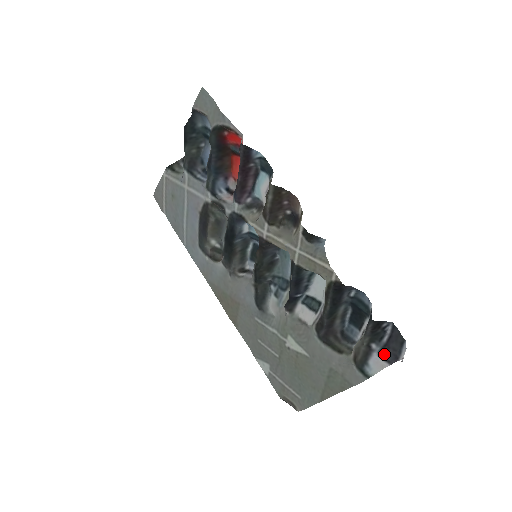
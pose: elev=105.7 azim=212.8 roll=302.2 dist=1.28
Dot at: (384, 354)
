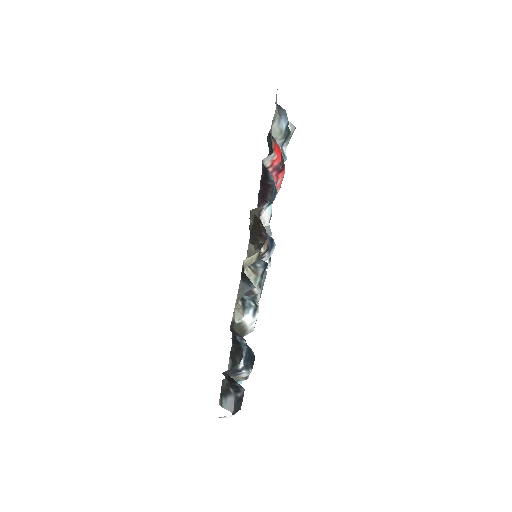
Dot at: (235, 403)
